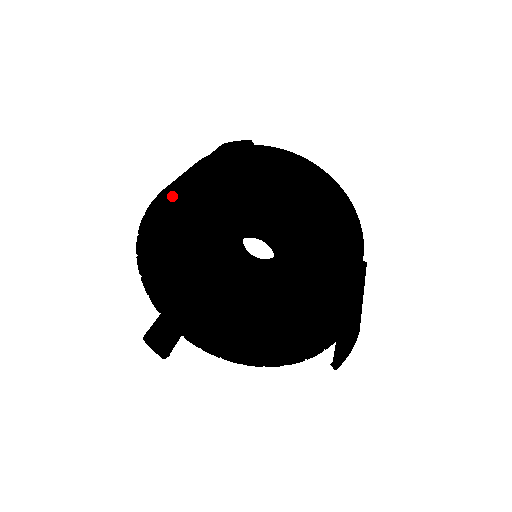
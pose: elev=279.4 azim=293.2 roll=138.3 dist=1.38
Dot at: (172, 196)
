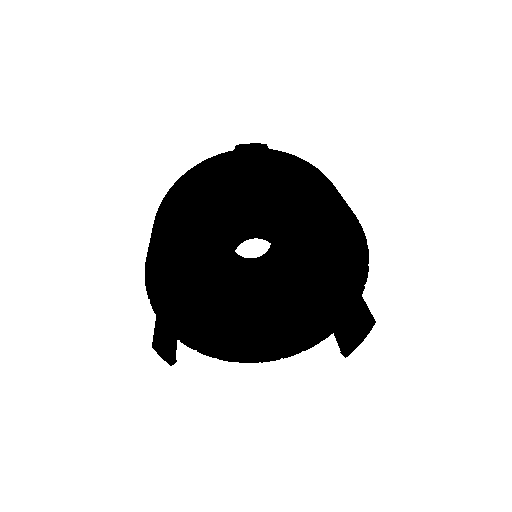
Dot at: occluded
